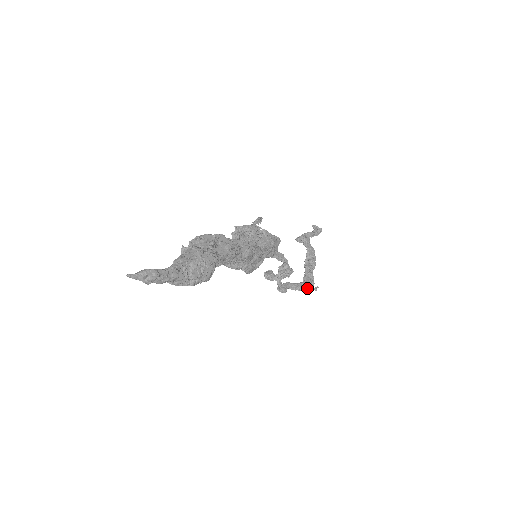
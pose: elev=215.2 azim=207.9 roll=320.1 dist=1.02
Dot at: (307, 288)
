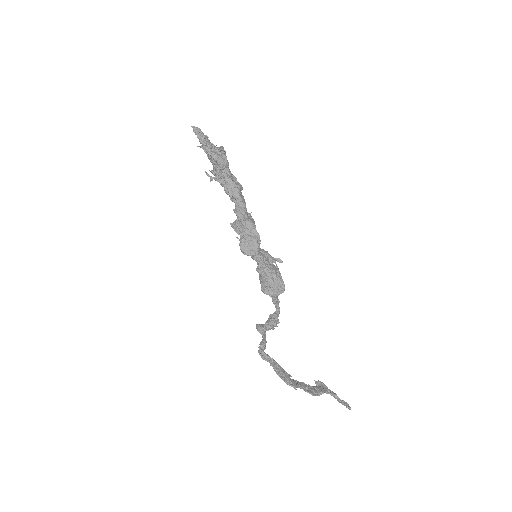
Dot at: (285, 377)
